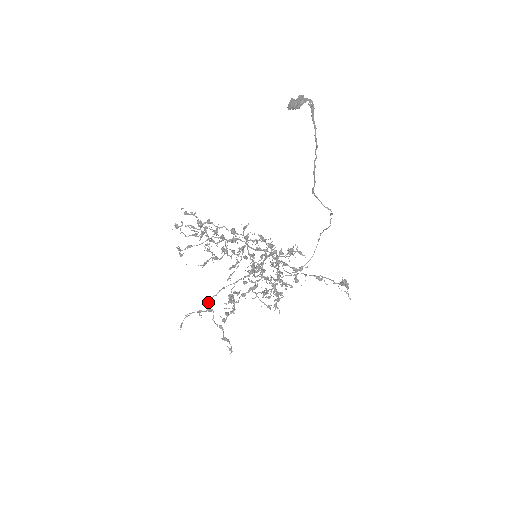
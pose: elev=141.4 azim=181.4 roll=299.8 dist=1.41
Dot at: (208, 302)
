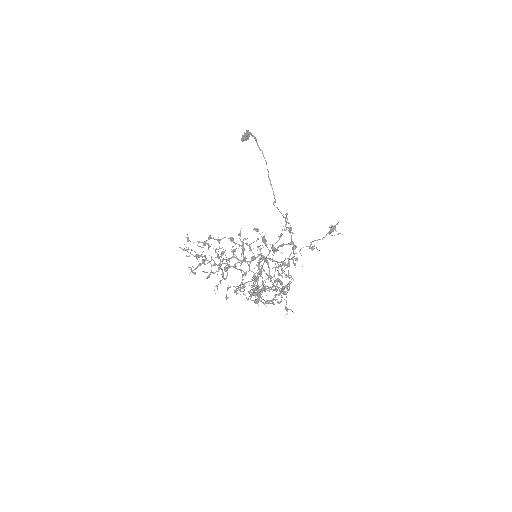
Dot at: occluded
